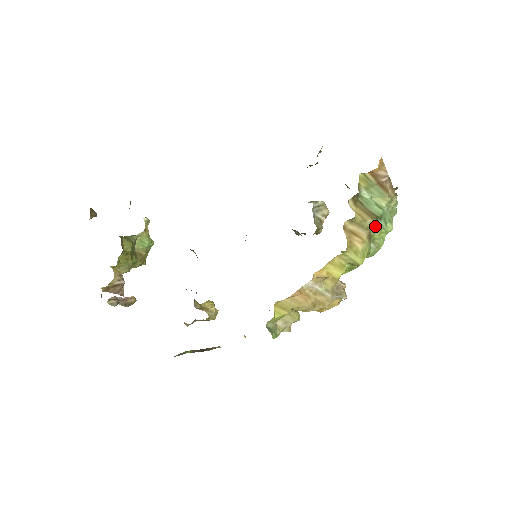
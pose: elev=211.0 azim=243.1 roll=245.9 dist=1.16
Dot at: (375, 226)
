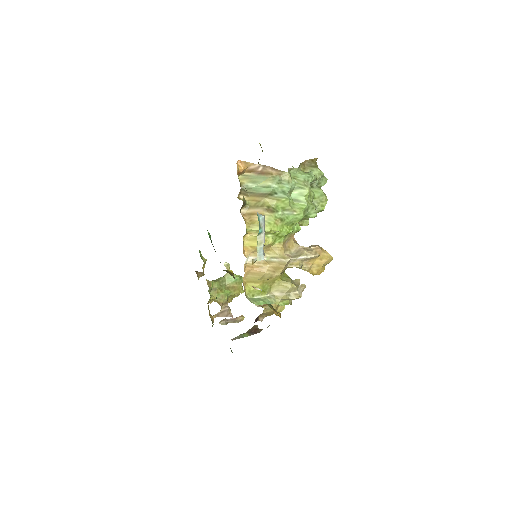
Dot at: (272, 200)
